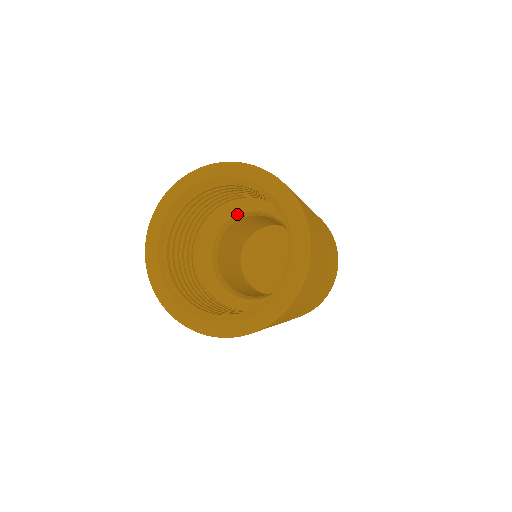
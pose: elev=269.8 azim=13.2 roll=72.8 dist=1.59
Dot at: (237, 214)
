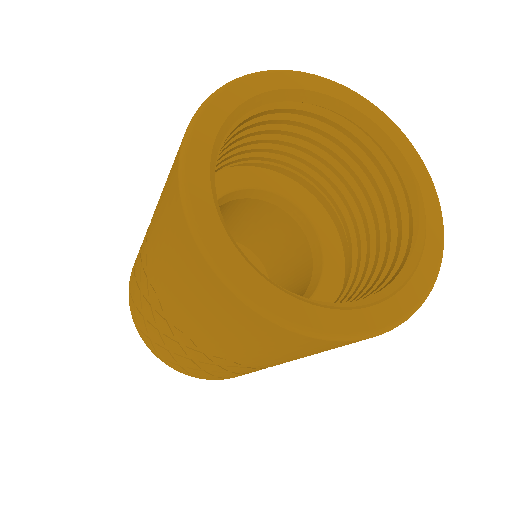
Dot at: (241, 188)
